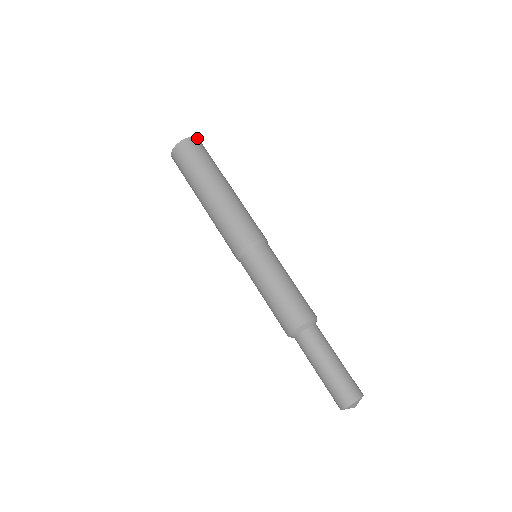
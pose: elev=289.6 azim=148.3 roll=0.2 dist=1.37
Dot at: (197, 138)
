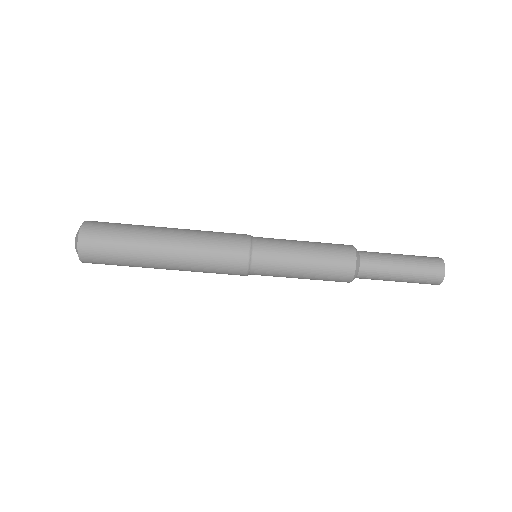
Dot at: (79, 237)
